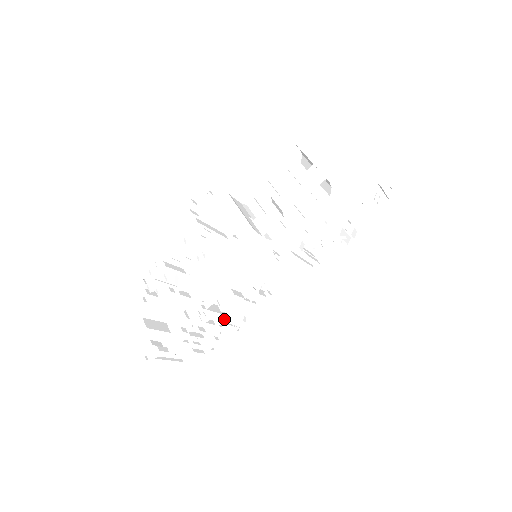
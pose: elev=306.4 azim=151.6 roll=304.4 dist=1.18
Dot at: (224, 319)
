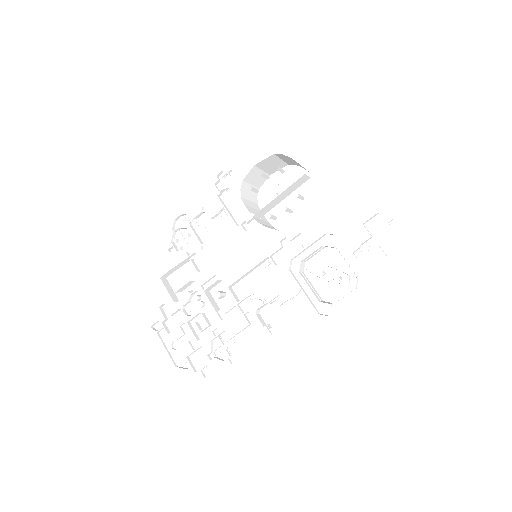
Dot at: (222, 334)
